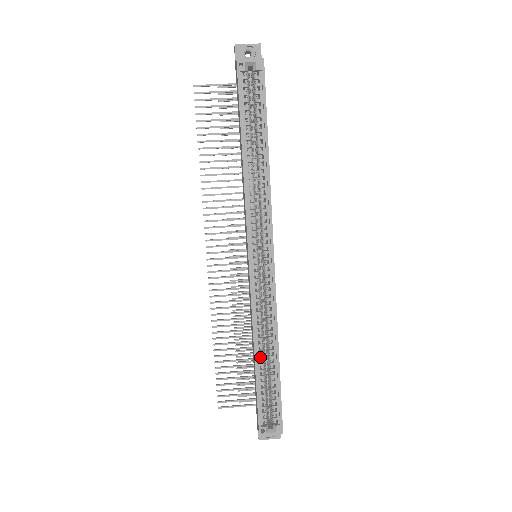
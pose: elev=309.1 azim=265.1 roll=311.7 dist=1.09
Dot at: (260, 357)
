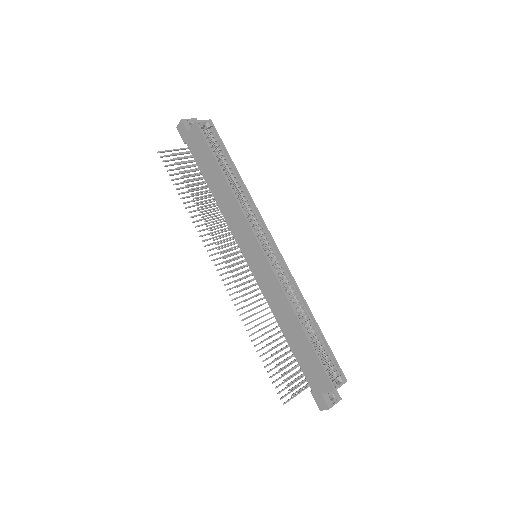
Dot at: (302, 323)
